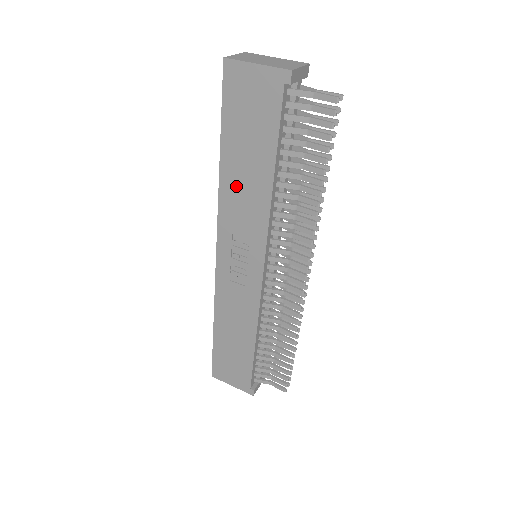
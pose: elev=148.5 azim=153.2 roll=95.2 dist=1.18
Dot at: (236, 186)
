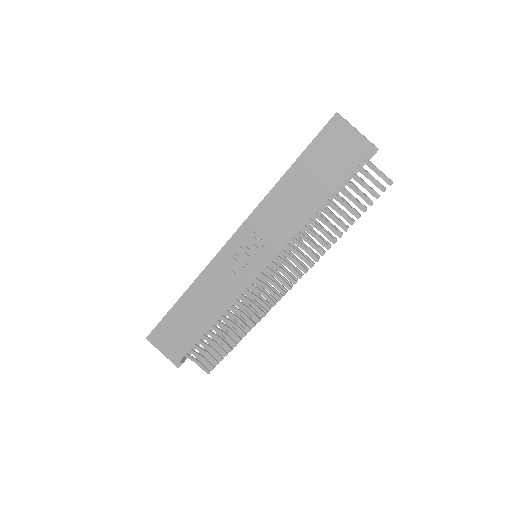
Dot at: (284, 199)
